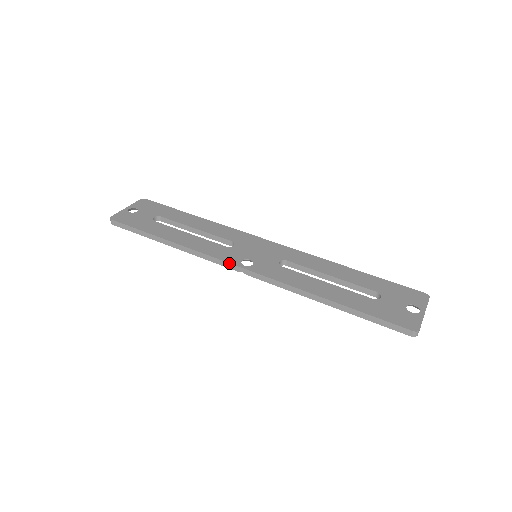
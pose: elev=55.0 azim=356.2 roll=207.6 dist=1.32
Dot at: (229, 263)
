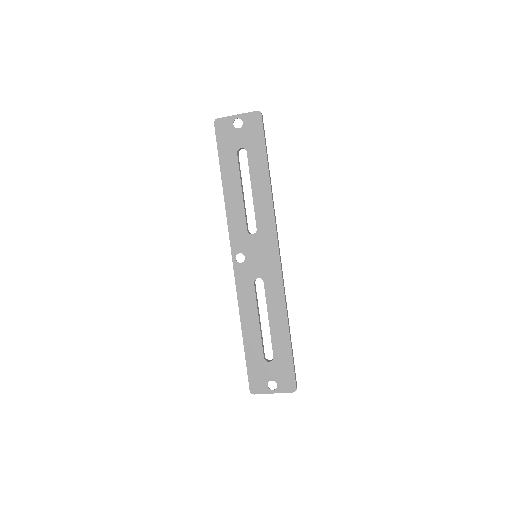
Dot at: occluded
